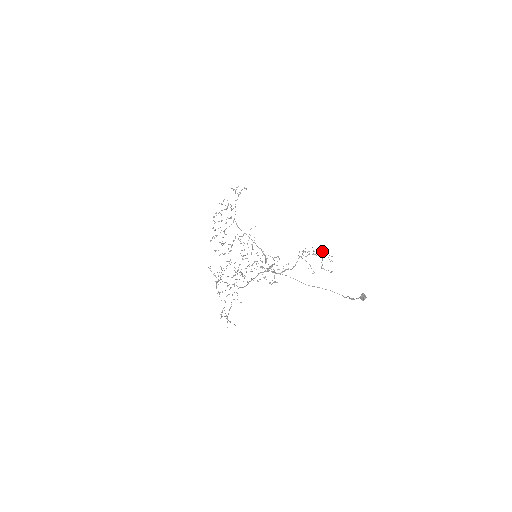
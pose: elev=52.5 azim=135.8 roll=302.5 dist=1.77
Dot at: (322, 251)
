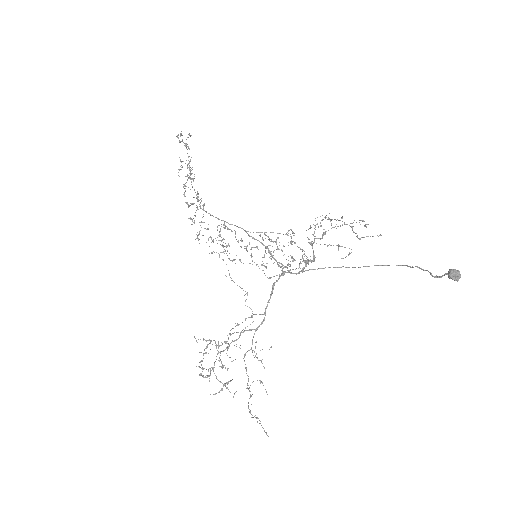
Dot at: (342, 218)
